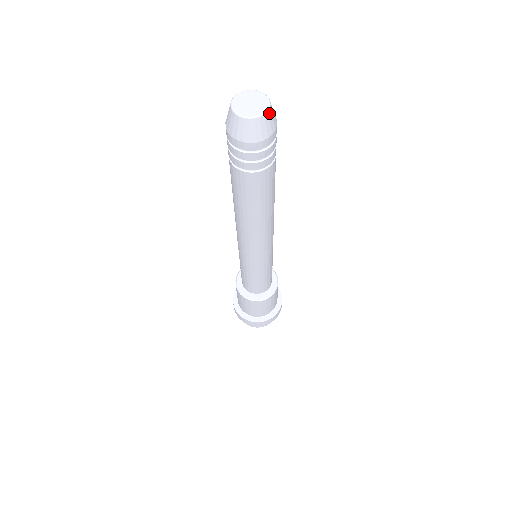
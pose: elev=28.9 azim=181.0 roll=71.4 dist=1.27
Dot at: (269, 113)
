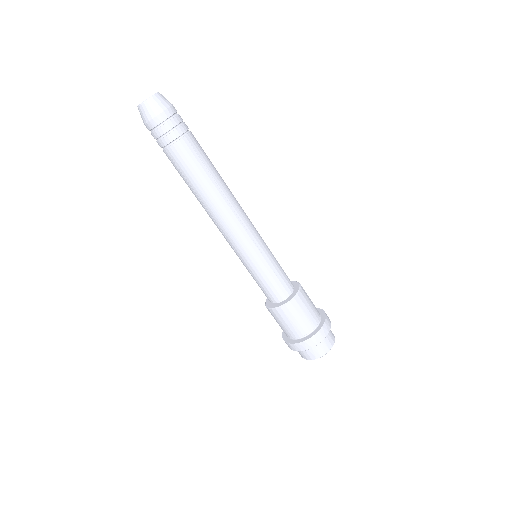
Dot at: (160, 94)
